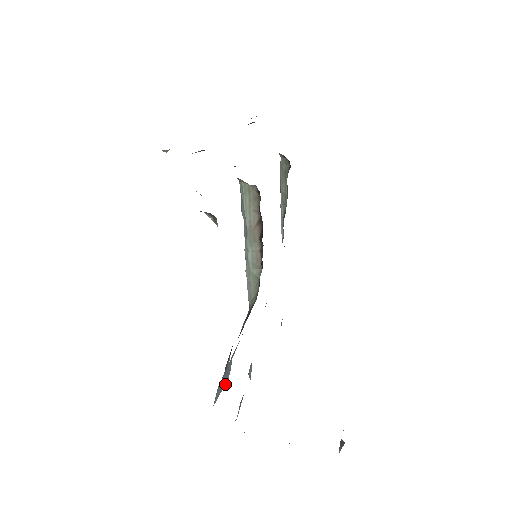
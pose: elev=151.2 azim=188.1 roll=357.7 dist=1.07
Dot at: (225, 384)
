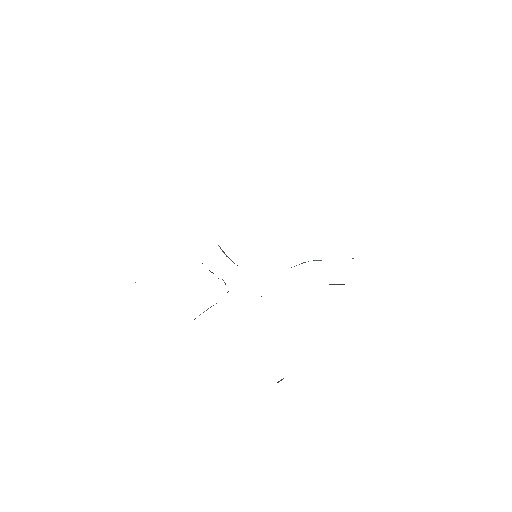
Dot at: (194, 319)
